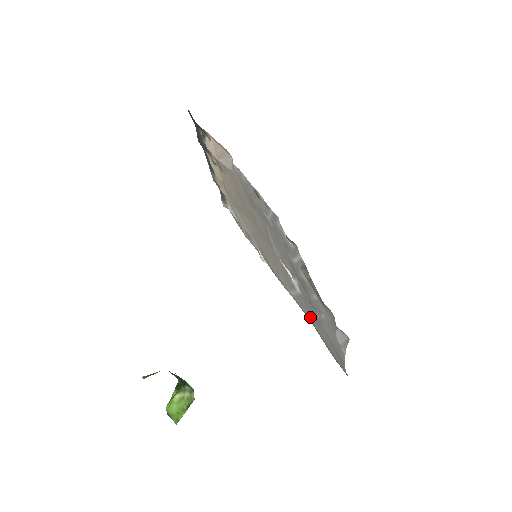
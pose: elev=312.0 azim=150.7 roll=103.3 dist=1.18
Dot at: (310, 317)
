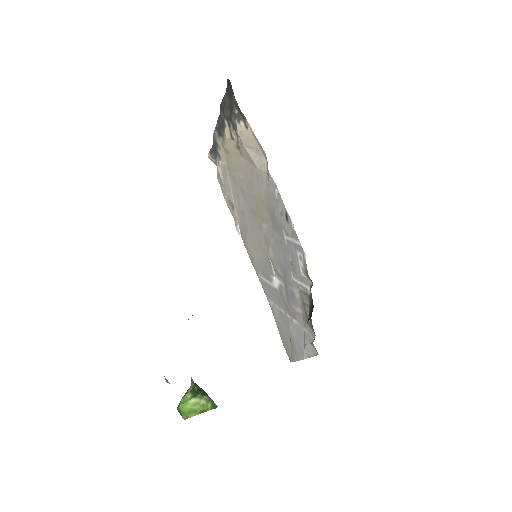
Dot at: (273, 304)
